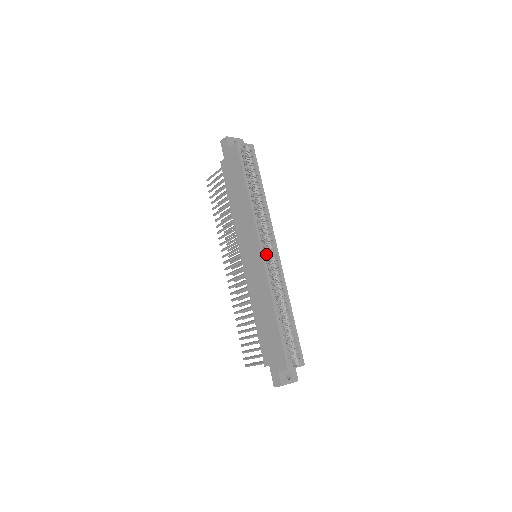
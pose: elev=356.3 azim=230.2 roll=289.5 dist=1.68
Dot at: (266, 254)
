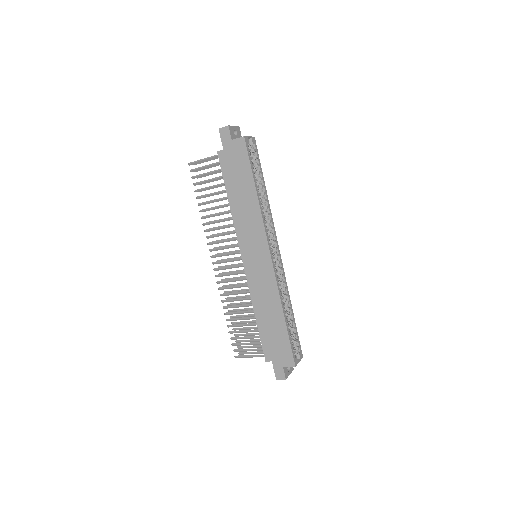
Dot at: (273, 258)
